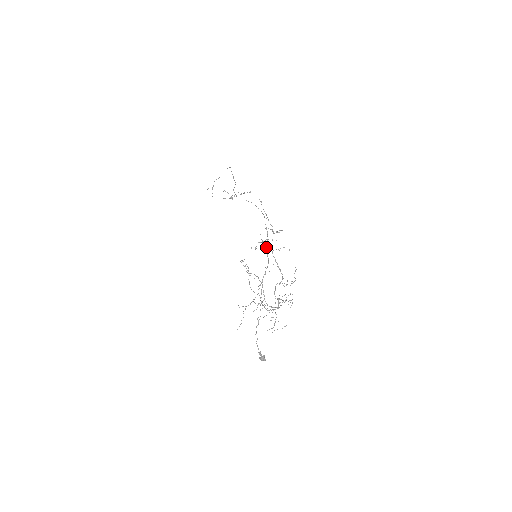
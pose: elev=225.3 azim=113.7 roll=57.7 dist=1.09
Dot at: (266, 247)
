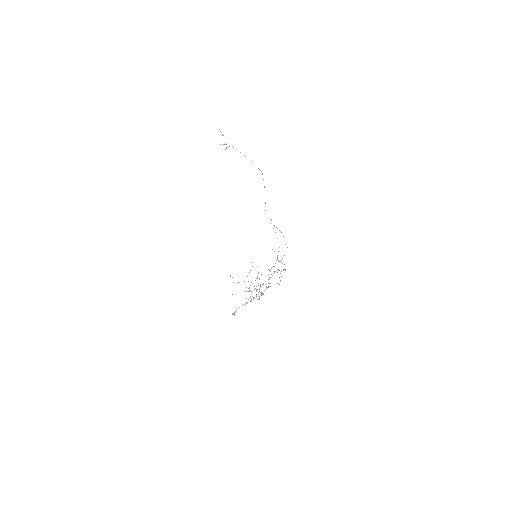
Dot at: occluded
